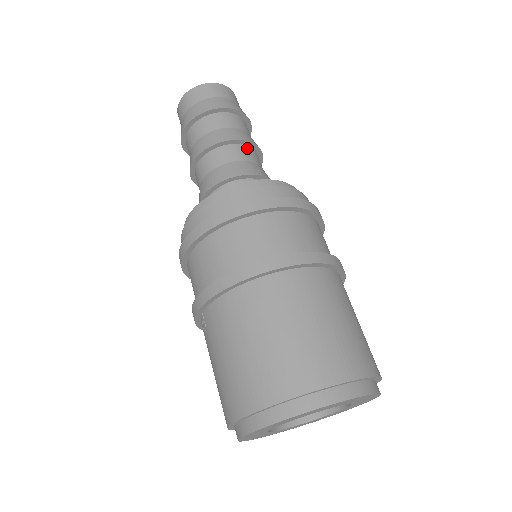
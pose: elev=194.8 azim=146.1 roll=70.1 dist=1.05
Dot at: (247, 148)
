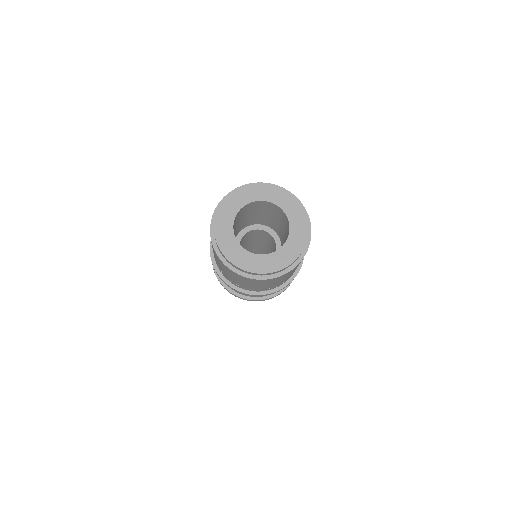
Dot at: occluded
